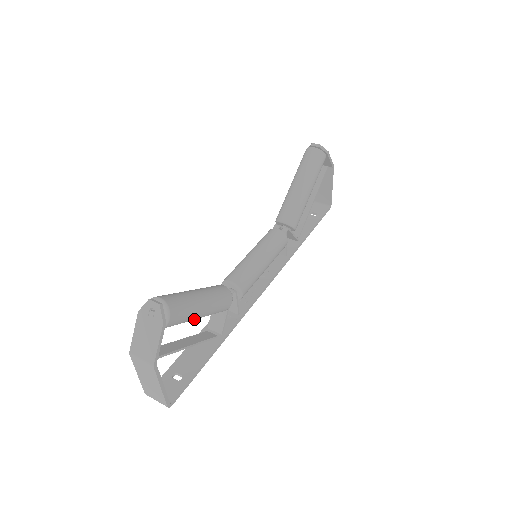
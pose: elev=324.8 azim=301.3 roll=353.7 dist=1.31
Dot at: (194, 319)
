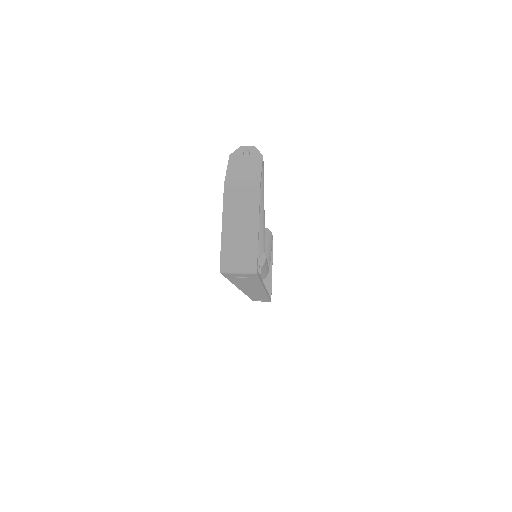
Dot at: occluded
